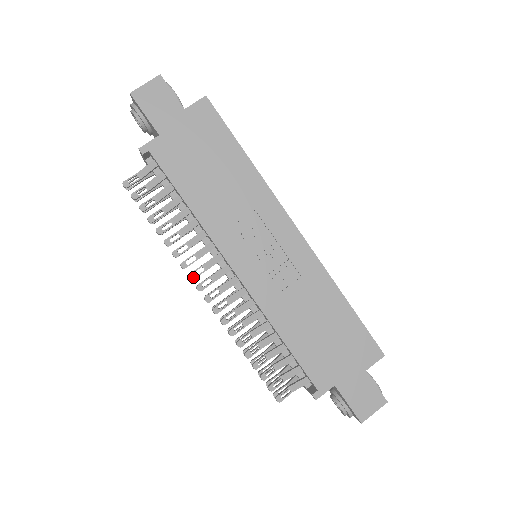
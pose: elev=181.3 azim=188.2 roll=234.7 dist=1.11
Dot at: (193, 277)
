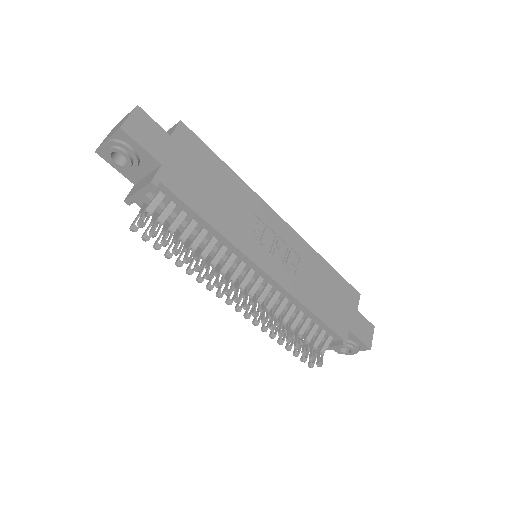
Dot at: (229, 292)
